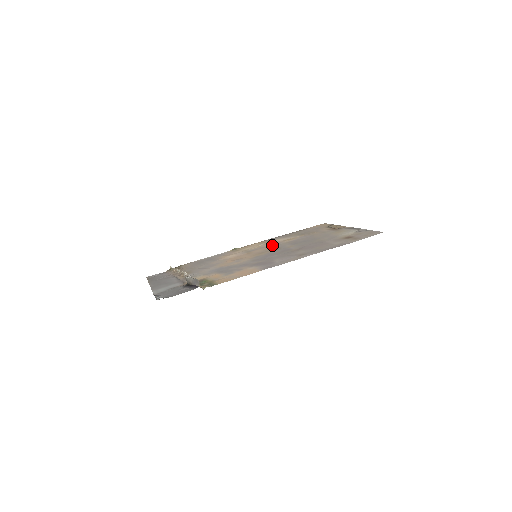
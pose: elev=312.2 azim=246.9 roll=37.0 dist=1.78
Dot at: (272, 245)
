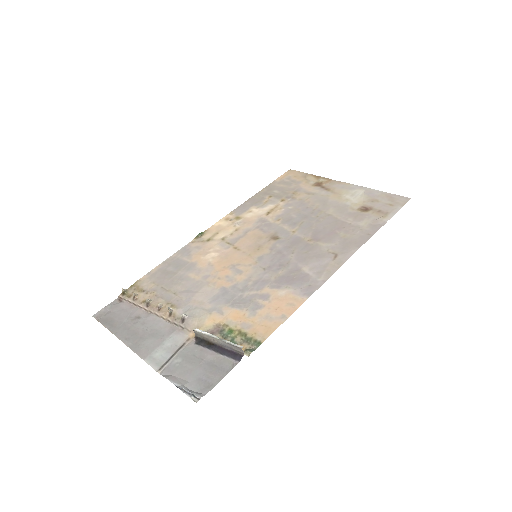
Dot at: (257, 226)
